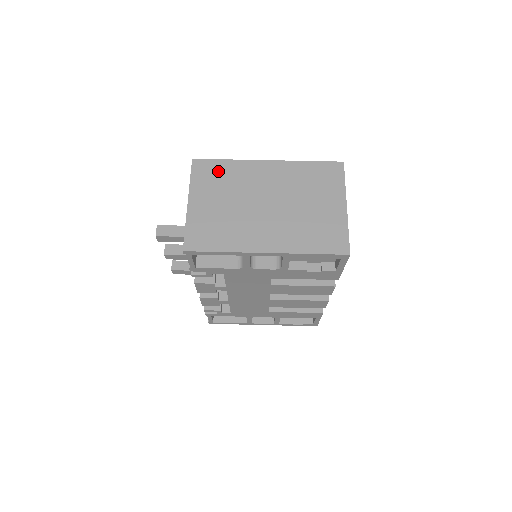
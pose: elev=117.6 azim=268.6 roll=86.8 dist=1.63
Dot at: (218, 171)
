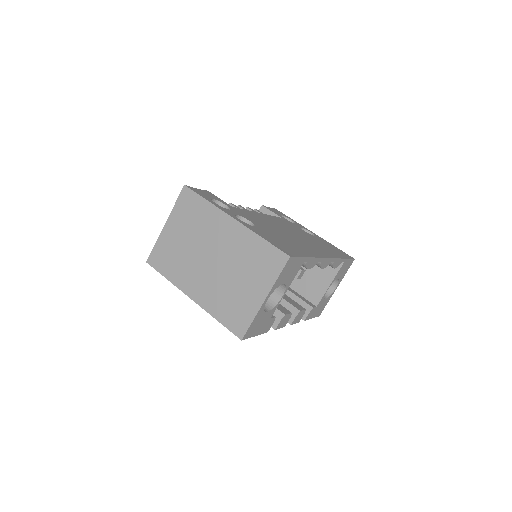
Dot at: (195, 208)
